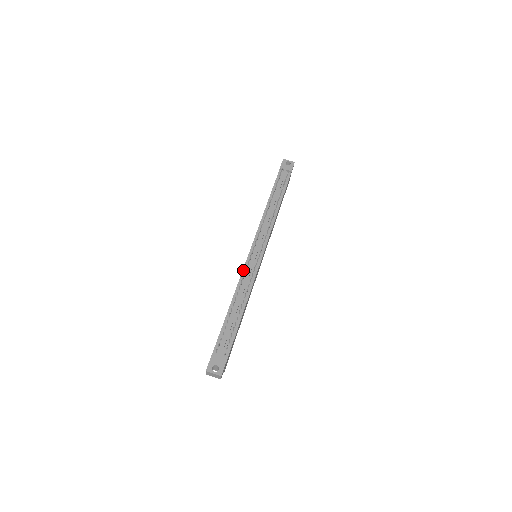
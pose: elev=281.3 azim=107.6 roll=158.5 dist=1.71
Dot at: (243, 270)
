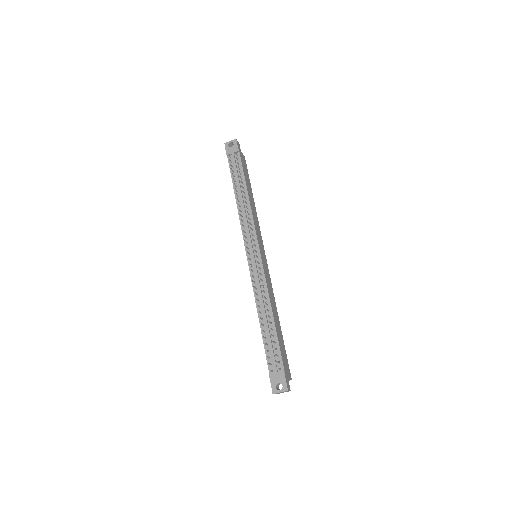
Dot at: (251, 280)
